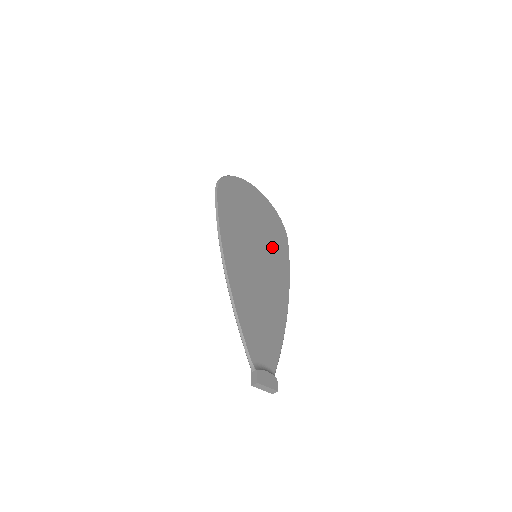
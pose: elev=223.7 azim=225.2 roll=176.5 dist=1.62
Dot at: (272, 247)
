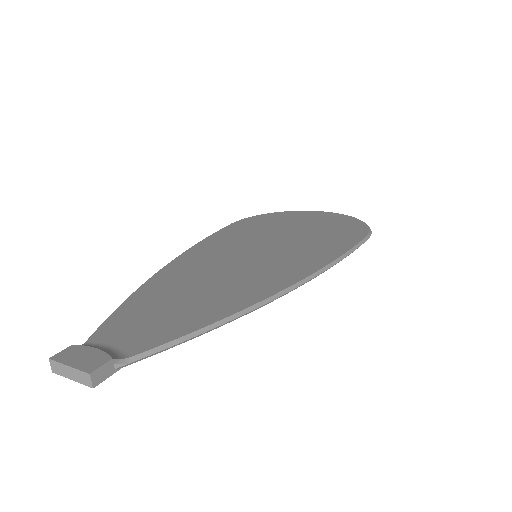
Dot at: (308, 245)
